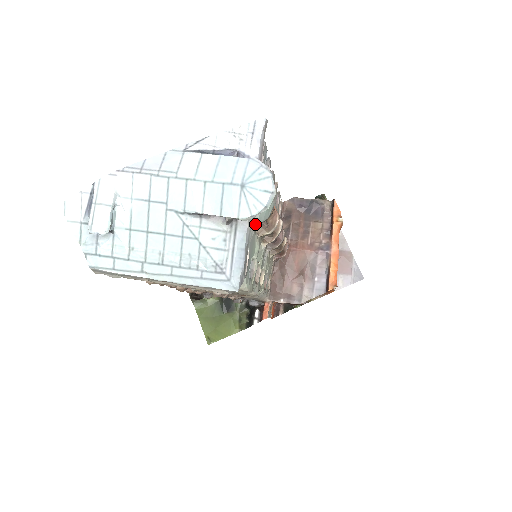
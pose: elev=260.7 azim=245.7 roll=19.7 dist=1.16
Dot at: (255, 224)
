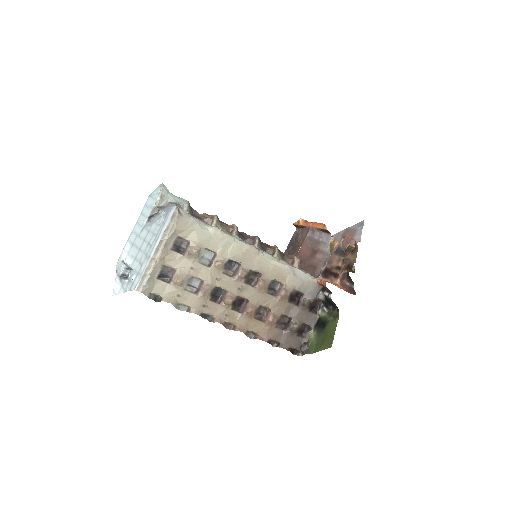
Dot at: (176, 203)
